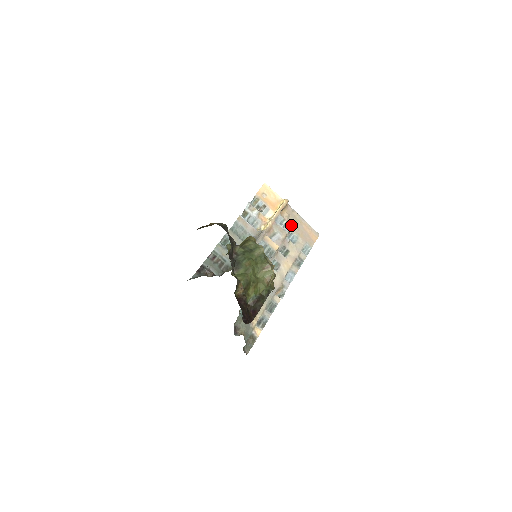
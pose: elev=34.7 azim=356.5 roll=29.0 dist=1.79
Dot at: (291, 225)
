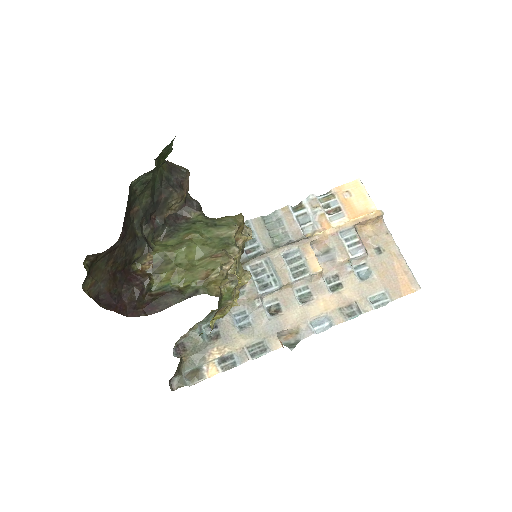
Dot at: (371, 252)
